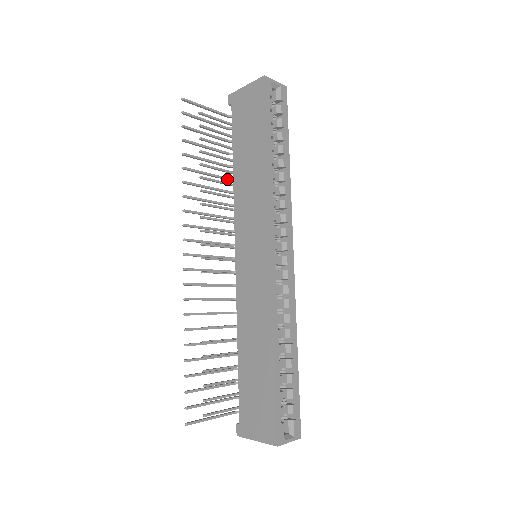
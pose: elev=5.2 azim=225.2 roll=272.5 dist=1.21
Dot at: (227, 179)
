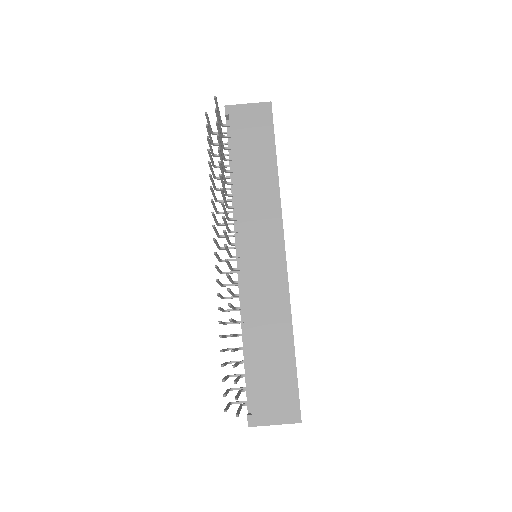
Dot at: (226, 182)
